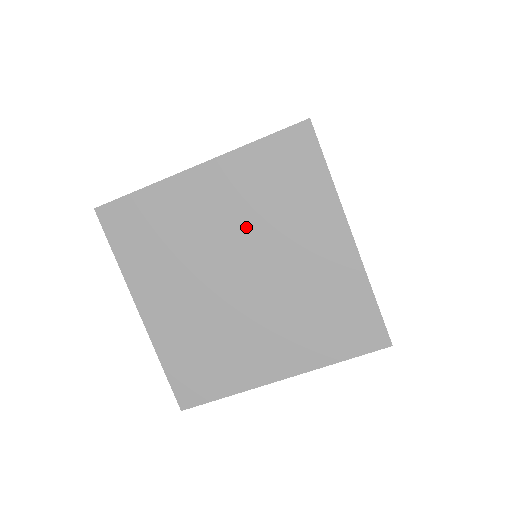
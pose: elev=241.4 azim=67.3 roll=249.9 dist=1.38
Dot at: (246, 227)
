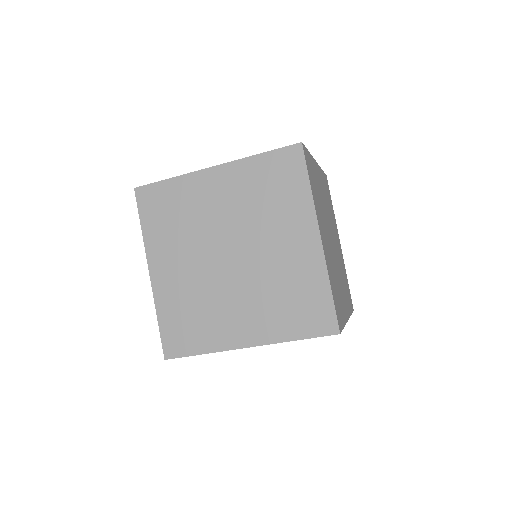
Dot at: (241, 218)
